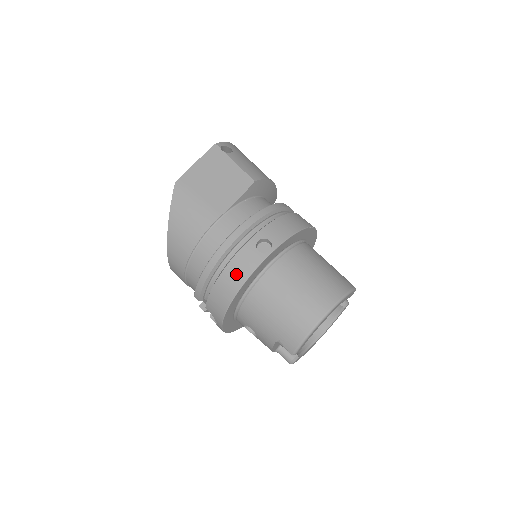
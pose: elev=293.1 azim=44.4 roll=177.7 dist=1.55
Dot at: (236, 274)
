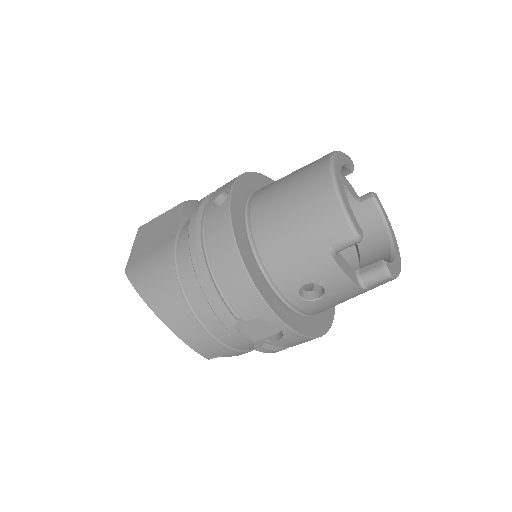
Dot at: (220, 240)
